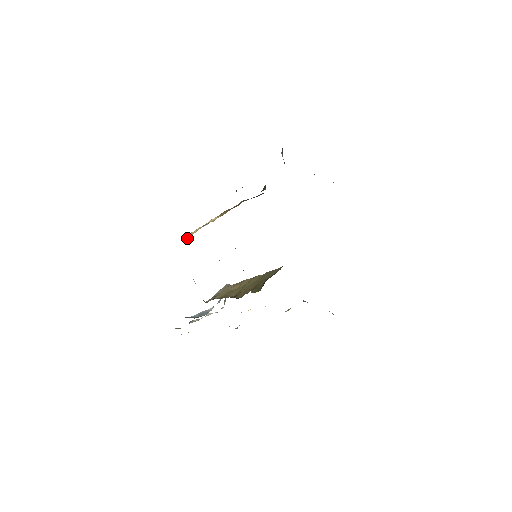
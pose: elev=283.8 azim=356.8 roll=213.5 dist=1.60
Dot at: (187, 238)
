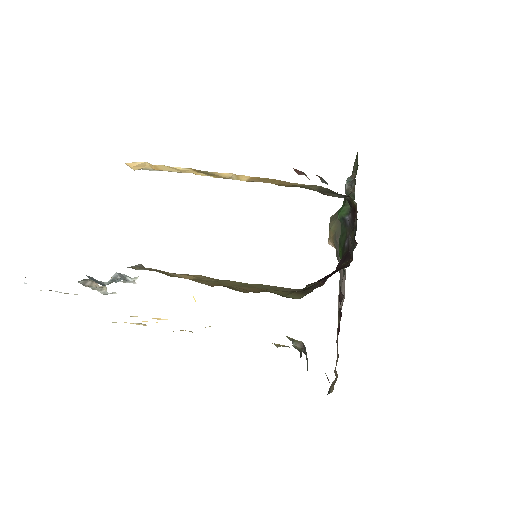
Dot at: (134, 166)
